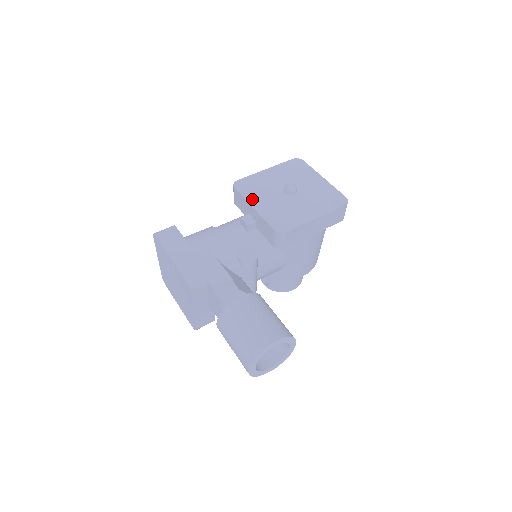
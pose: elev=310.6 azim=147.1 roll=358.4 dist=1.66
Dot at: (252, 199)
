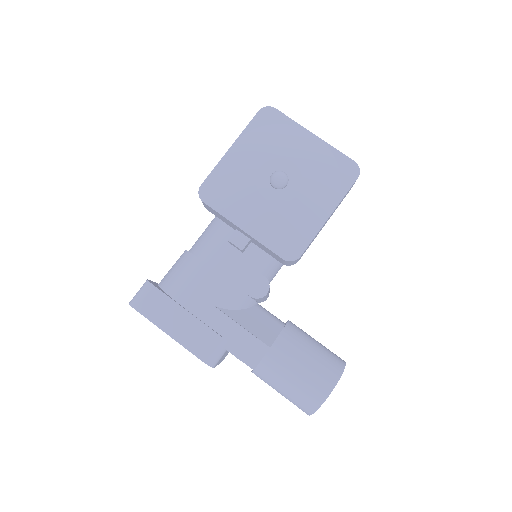
Dot at: (235, 215)
